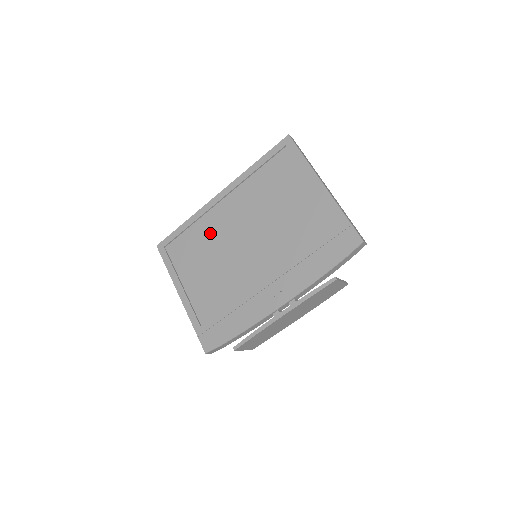
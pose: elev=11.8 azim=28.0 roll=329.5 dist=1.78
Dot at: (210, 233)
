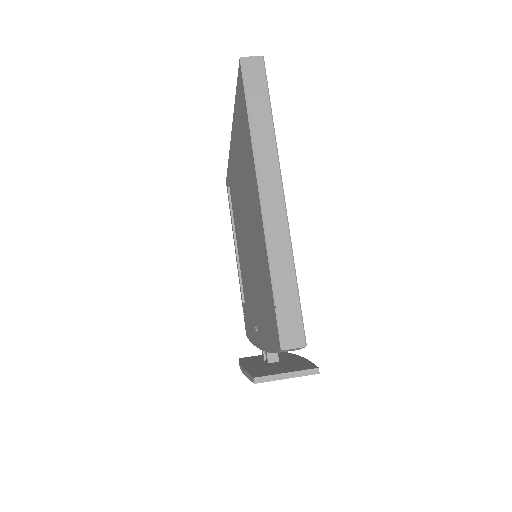
Dot at: (236, 194)
